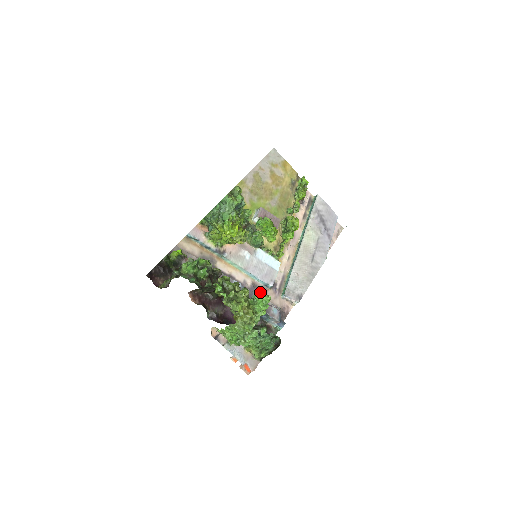
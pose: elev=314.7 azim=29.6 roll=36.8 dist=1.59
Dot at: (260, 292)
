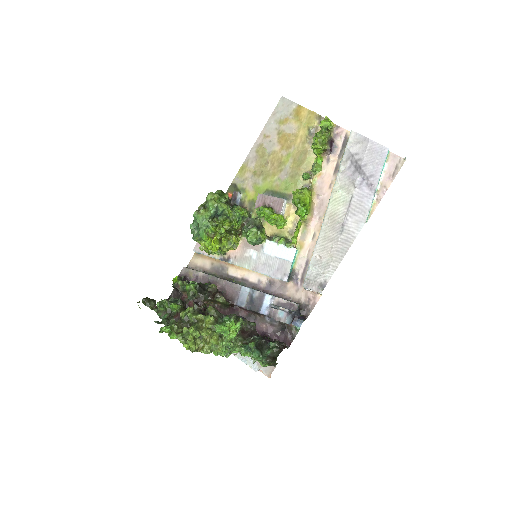
Dot at: (278, 288)
